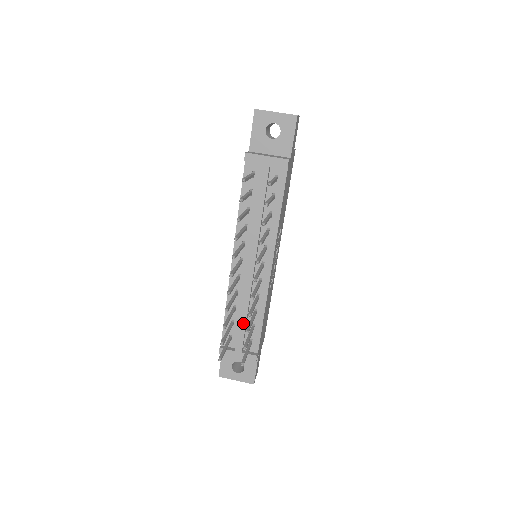
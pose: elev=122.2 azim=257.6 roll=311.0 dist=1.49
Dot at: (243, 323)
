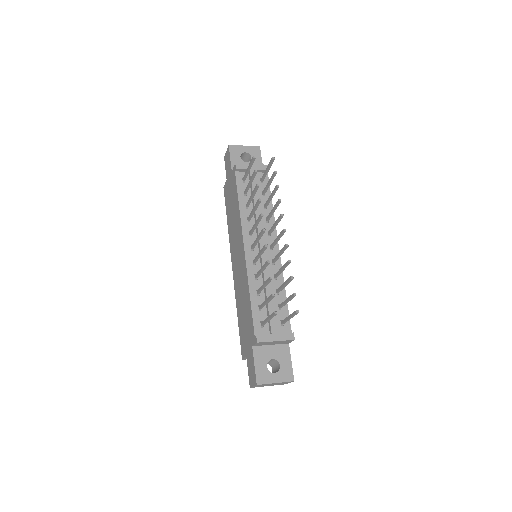
Dot at: (271, 302)
